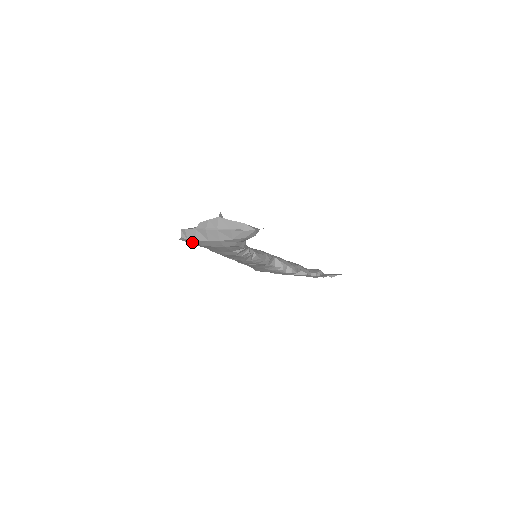
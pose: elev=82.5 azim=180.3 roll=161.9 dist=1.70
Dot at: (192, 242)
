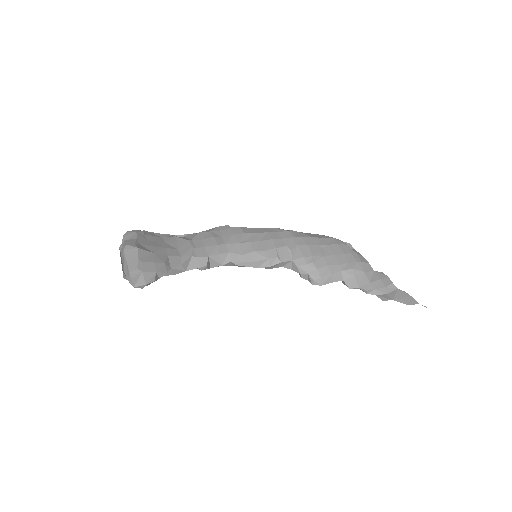
Dot at: occluded
